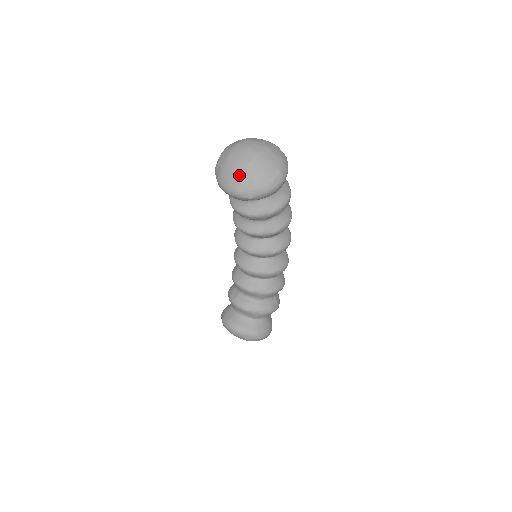
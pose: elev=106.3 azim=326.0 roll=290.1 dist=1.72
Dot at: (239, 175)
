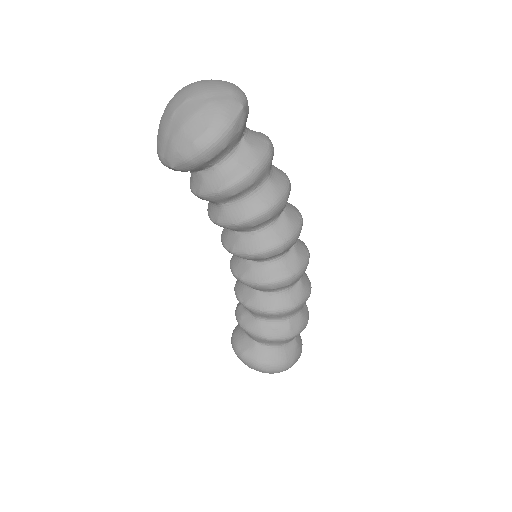
Dot at: (161, 133)
